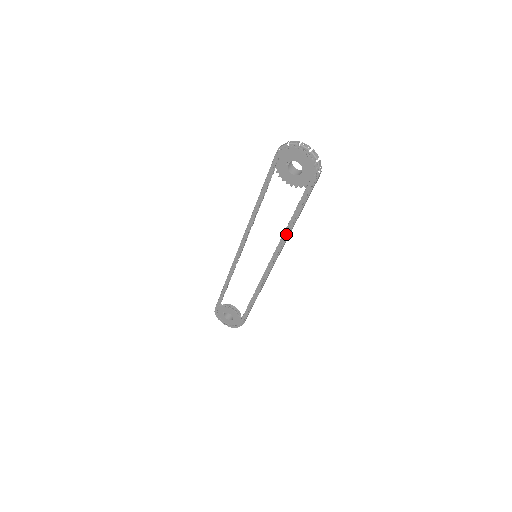
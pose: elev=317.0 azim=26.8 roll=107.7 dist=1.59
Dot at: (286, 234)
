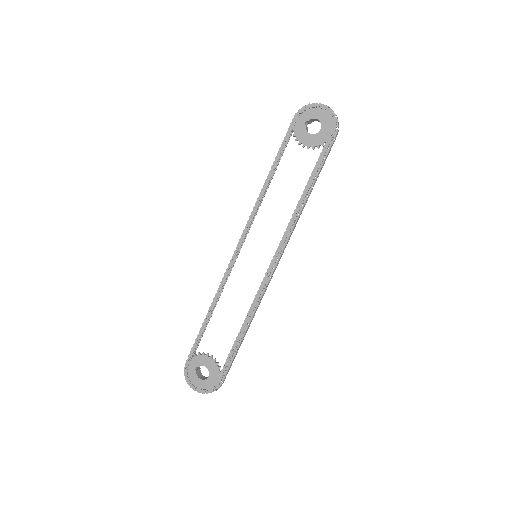
Dot at: (297, 210)
